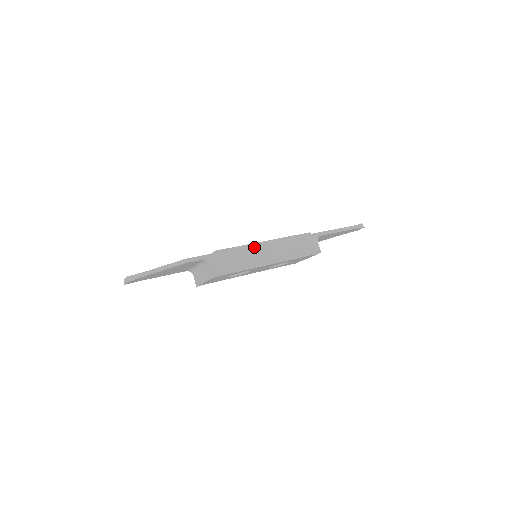
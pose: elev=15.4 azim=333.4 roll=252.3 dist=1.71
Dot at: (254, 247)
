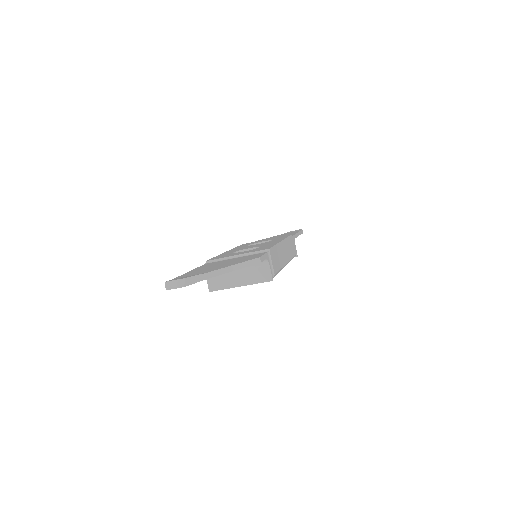
Dot at: (280, 247)
